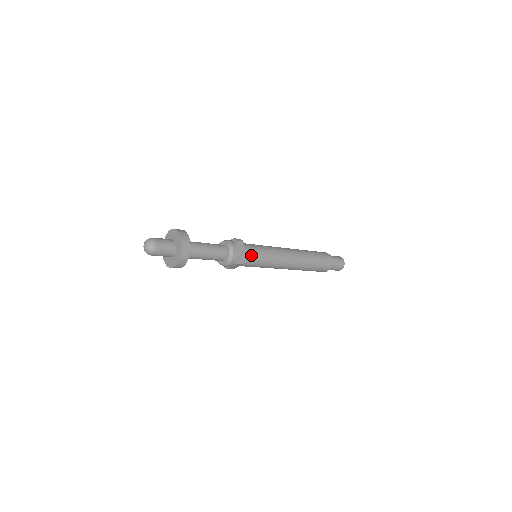
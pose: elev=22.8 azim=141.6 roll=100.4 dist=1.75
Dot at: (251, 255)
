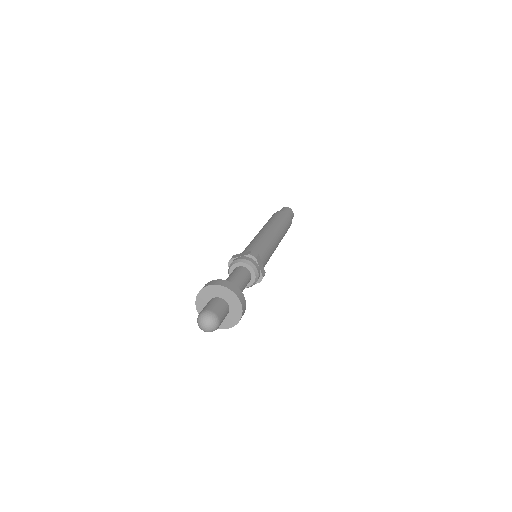
Dot at: (264, 264)
